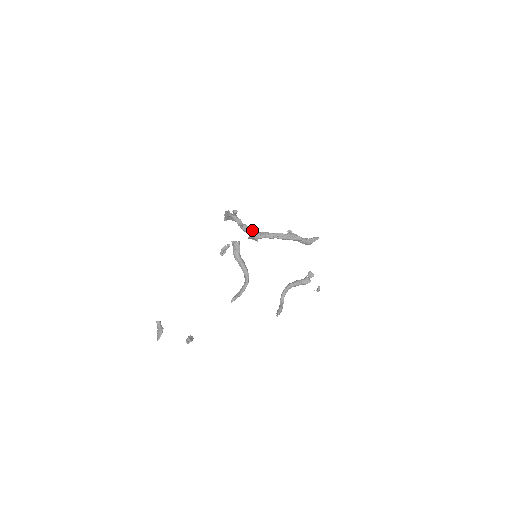
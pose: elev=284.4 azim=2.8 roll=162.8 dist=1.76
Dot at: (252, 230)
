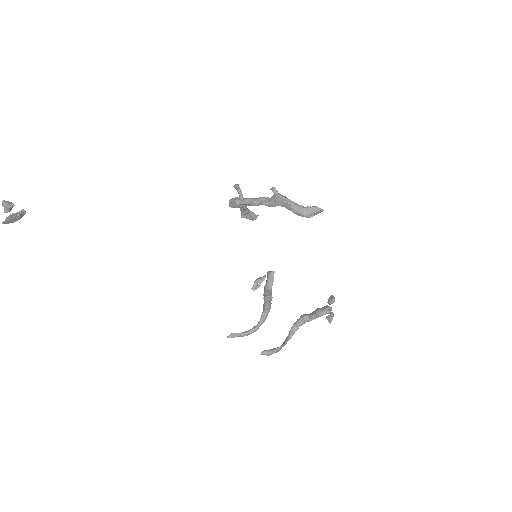
Dot at: occluded
